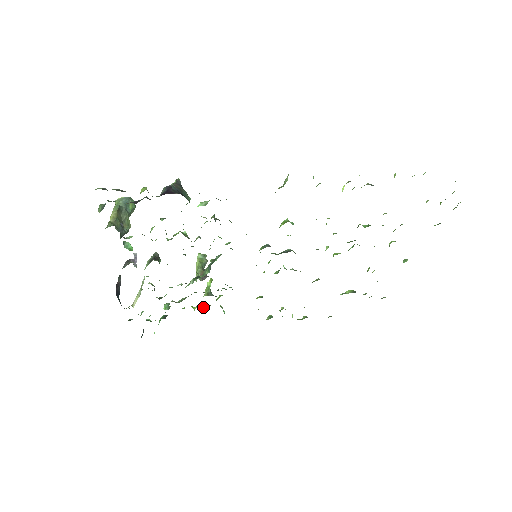
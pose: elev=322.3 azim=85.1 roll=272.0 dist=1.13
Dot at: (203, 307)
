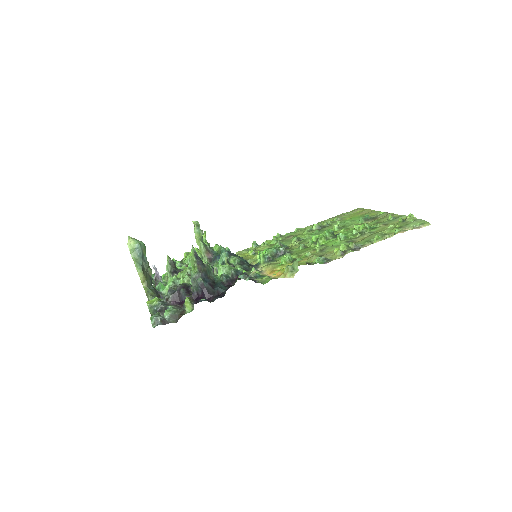
Dot at: occluded
